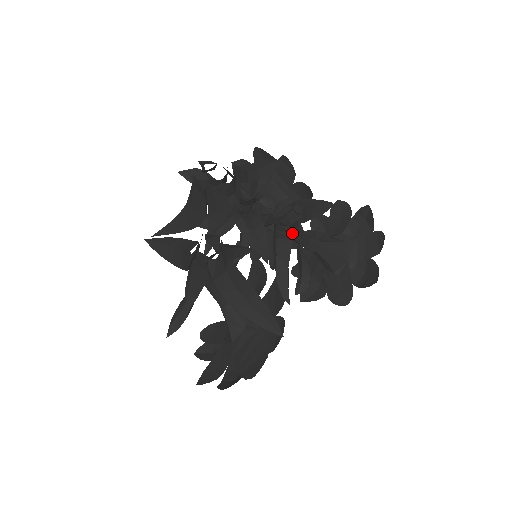
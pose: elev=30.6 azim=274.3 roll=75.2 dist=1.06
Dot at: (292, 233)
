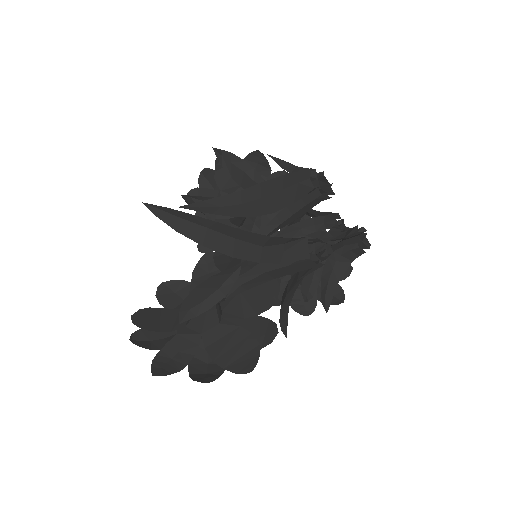
Dot at: (358, 256)
